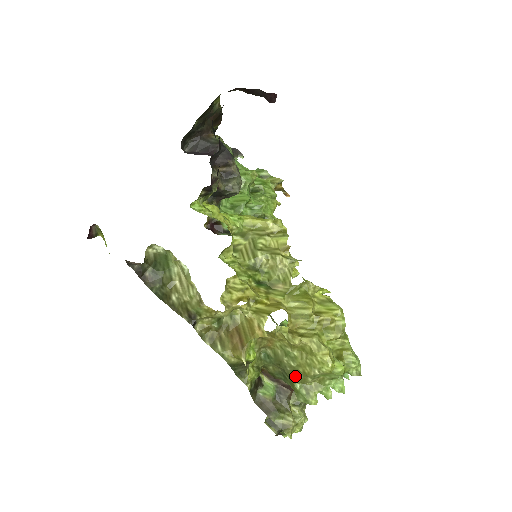
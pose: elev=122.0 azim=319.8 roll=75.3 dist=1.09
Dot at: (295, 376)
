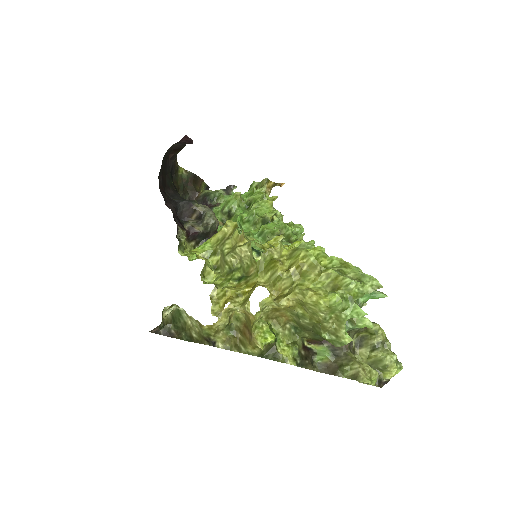
Dot at: (317, 329)
